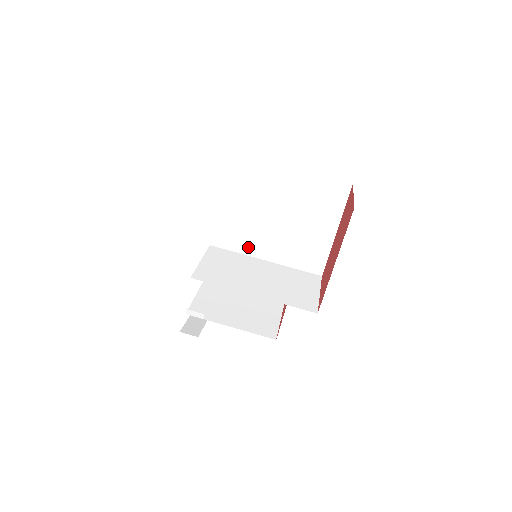
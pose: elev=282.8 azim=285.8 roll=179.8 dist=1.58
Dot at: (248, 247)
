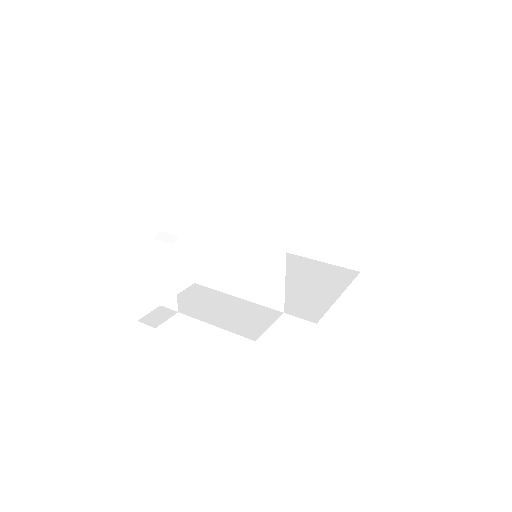
Dot at: occluded
